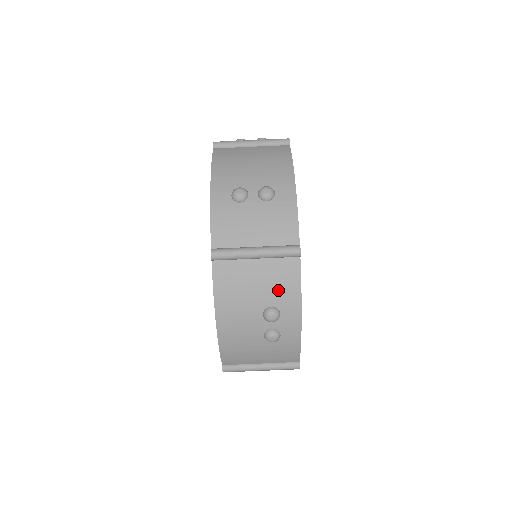
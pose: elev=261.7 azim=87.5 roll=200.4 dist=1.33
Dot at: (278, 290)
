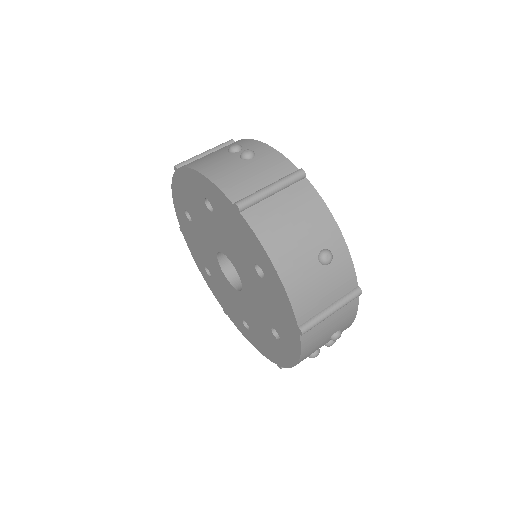
Dot at: occluded
